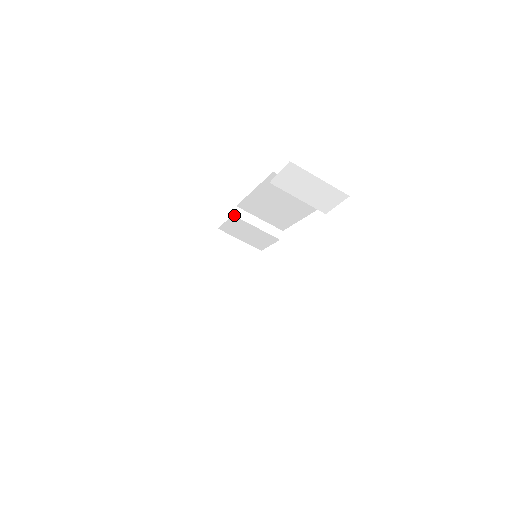
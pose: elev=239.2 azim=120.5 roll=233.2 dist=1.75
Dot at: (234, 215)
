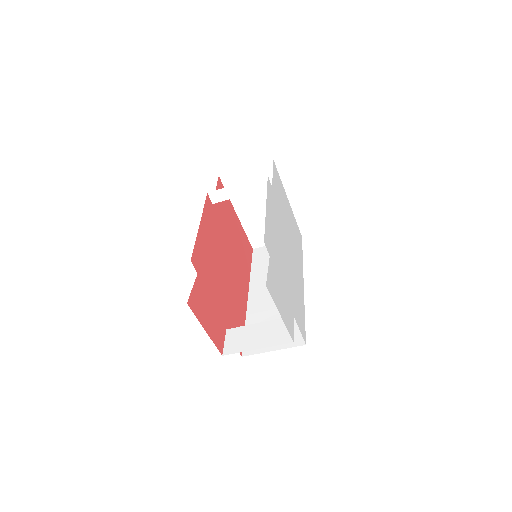
Dot at: (213, 203)
